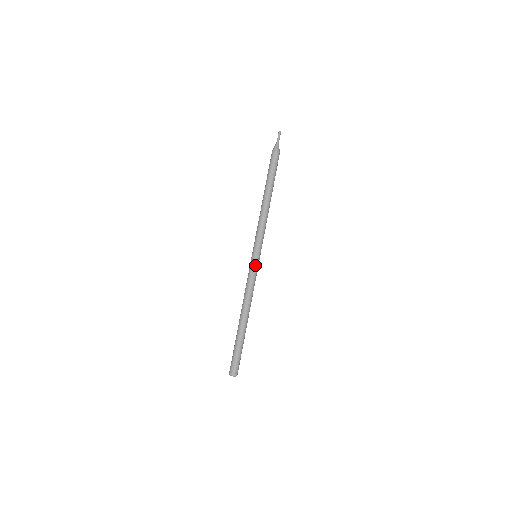
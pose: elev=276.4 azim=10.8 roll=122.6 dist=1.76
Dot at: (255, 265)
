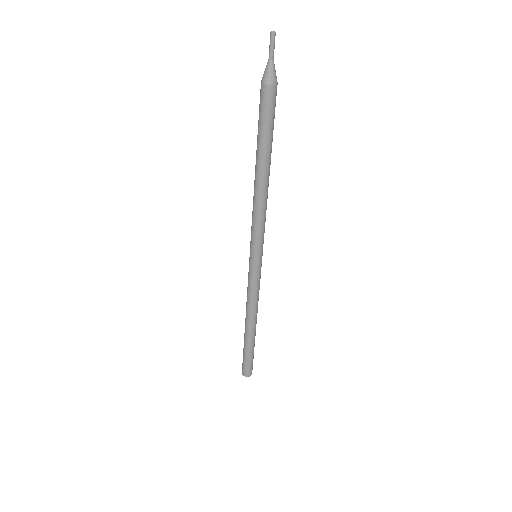
Dot at: (254, 271)
